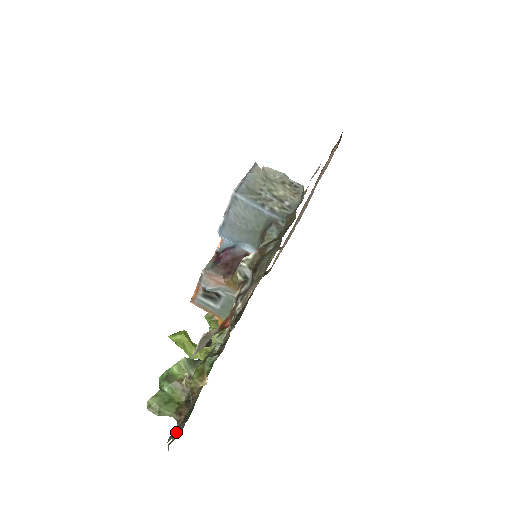
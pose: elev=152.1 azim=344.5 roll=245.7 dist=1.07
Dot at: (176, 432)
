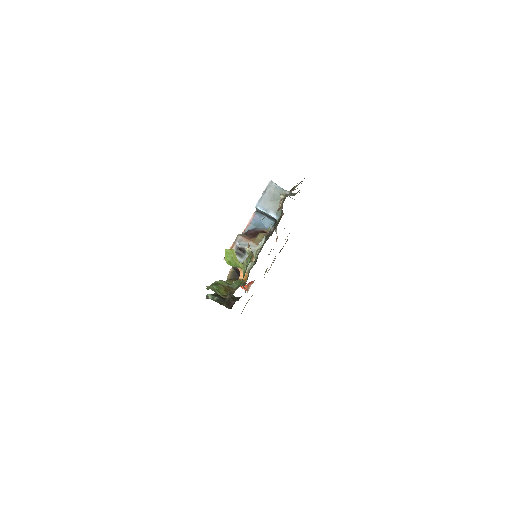
Dot at: occluded
